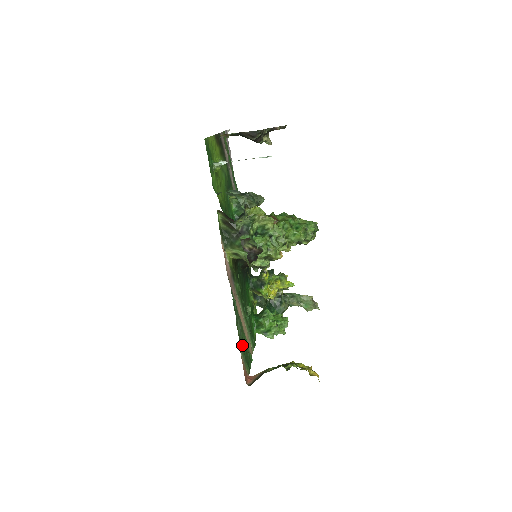
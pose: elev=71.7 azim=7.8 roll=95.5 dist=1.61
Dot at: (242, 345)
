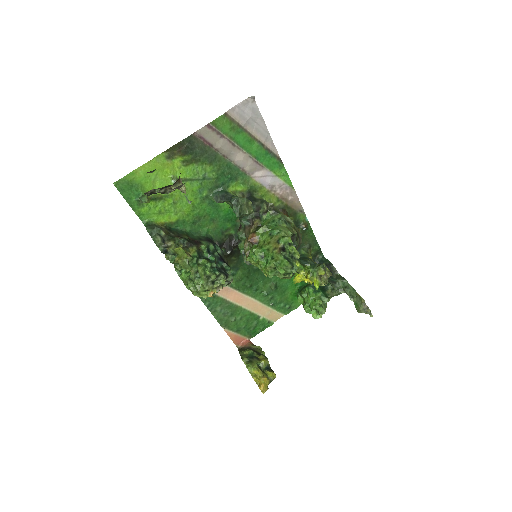
Dot at: (231, 321)
